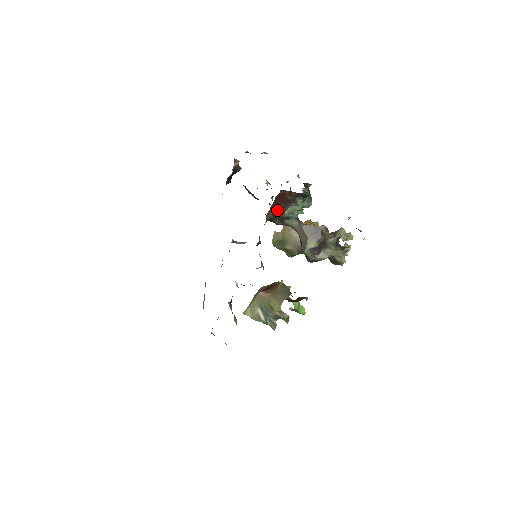
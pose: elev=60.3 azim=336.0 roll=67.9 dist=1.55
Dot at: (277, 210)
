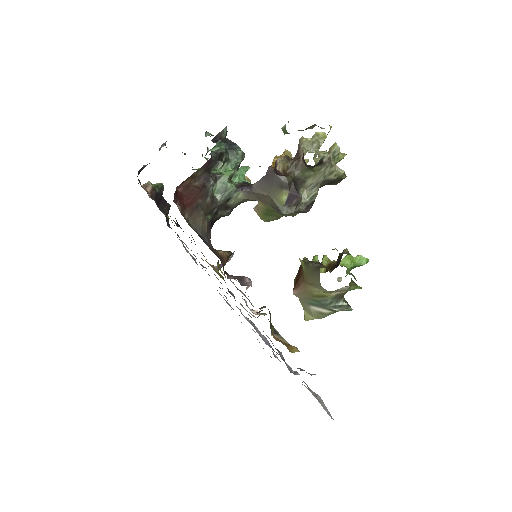
Dot at: (201, 209)
